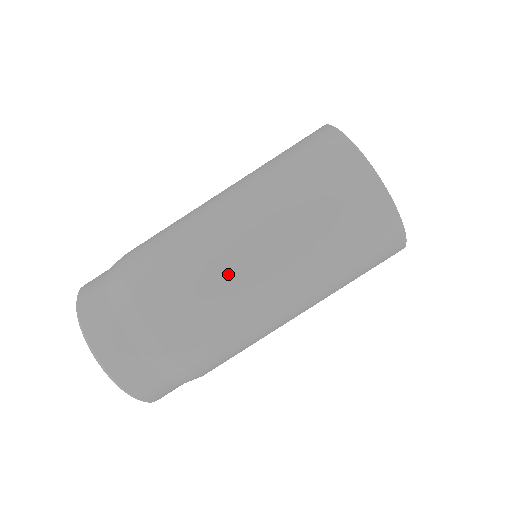
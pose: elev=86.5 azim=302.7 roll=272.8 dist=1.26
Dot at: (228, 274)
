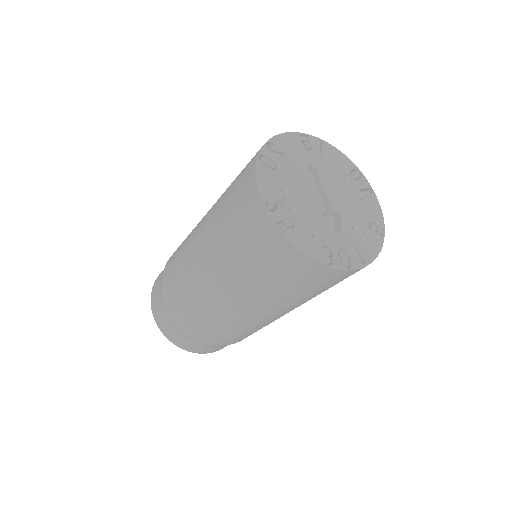
Dot at: occluded
